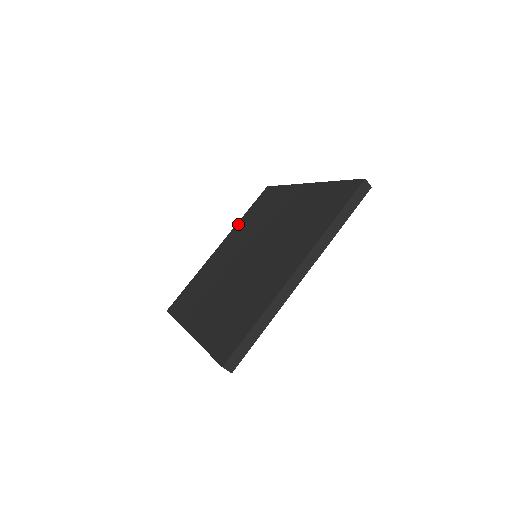
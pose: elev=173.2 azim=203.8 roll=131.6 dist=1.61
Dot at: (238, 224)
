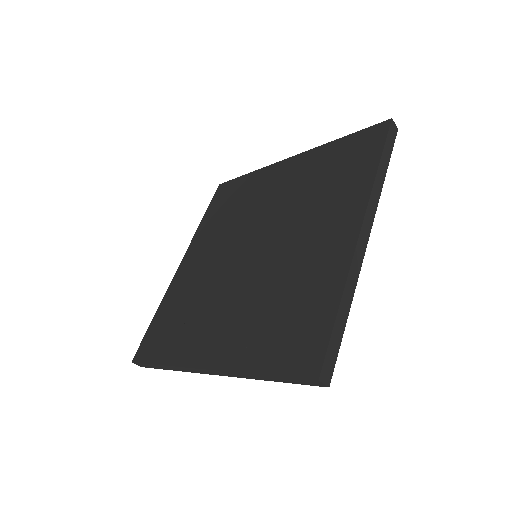
Dot at: (320, 150)
